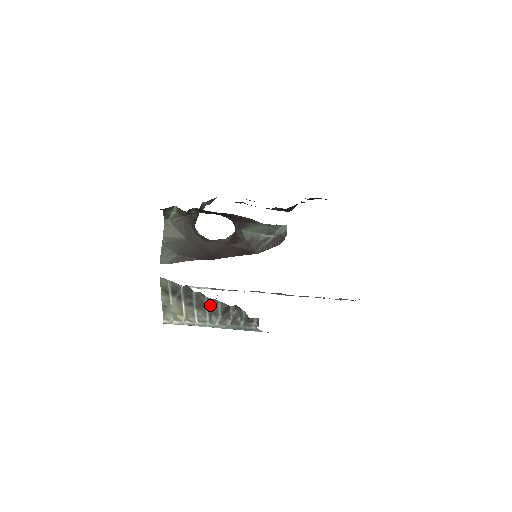
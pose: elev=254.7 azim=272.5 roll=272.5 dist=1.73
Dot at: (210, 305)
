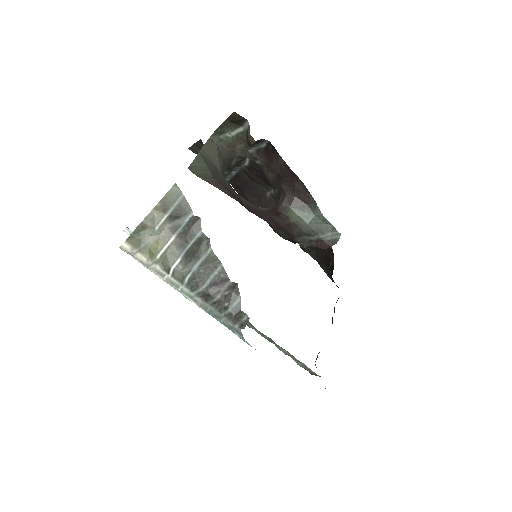
Dot at: (205, 263)
